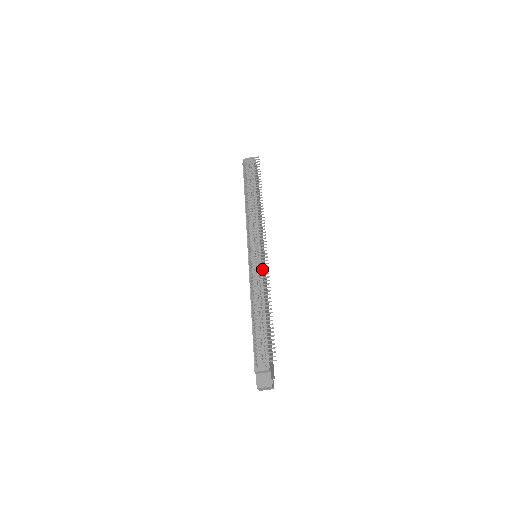
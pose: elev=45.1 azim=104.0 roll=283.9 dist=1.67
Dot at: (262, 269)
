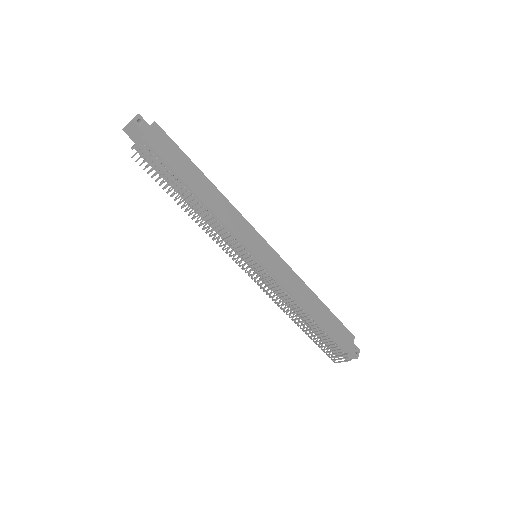
Dot at: (275, 276)
